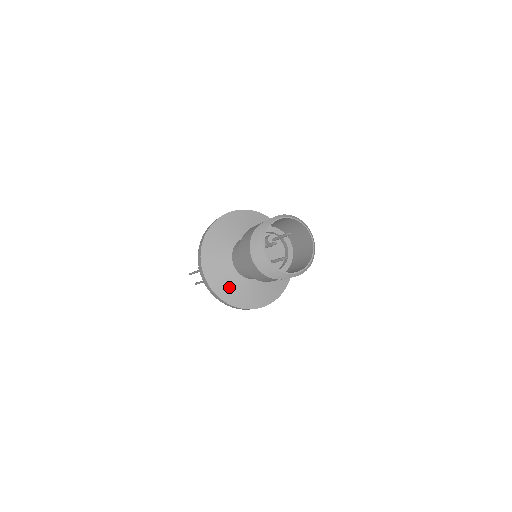
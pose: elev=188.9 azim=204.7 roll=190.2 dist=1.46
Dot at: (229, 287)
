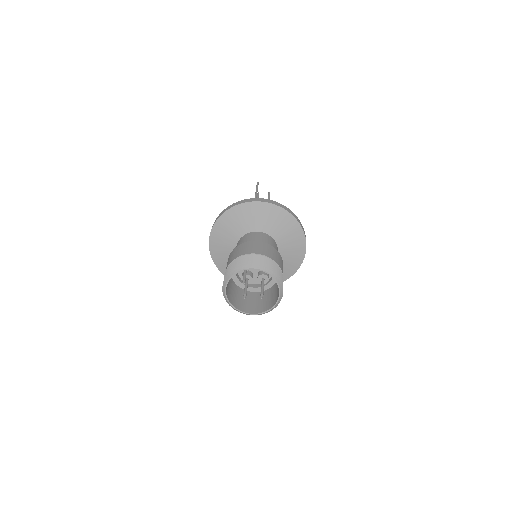
Dot at: occluded
